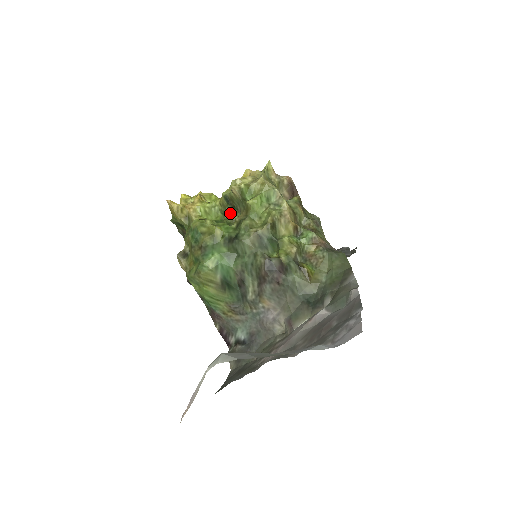
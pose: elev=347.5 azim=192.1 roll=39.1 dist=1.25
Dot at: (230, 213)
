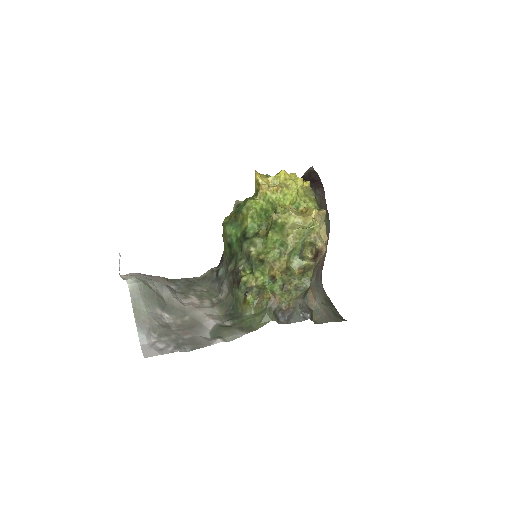
Dot at: (270, 220)
